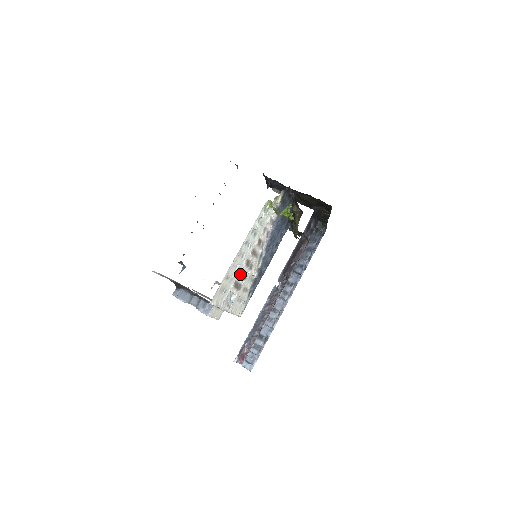
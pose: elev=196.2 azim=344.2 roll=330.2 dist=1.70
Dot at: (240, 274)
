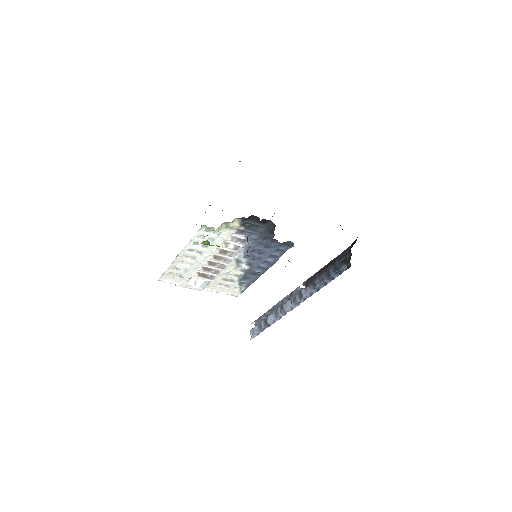
Dot at: (203, 269)
